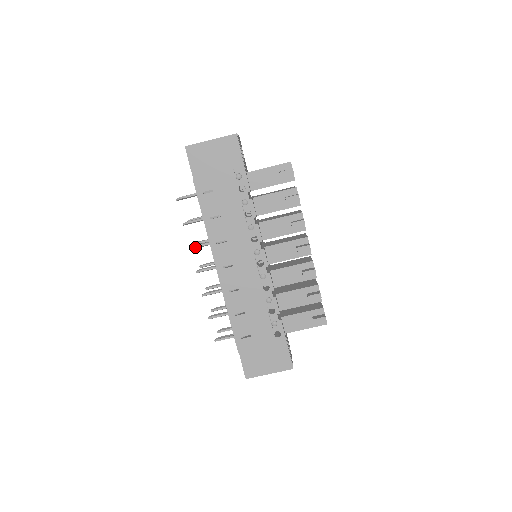
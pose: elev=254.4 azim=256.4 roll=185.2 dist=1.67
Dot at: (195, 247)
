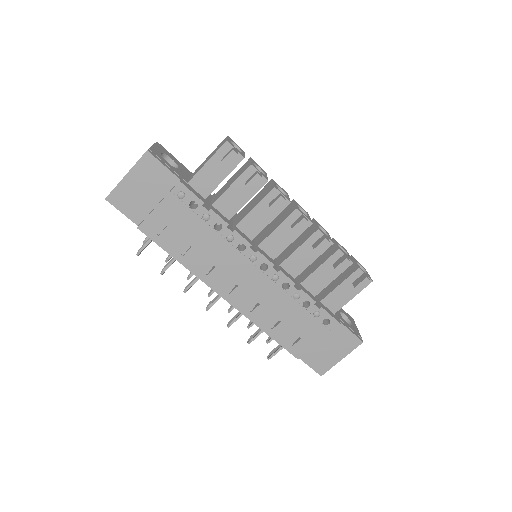
Dot at: (188, 289)
